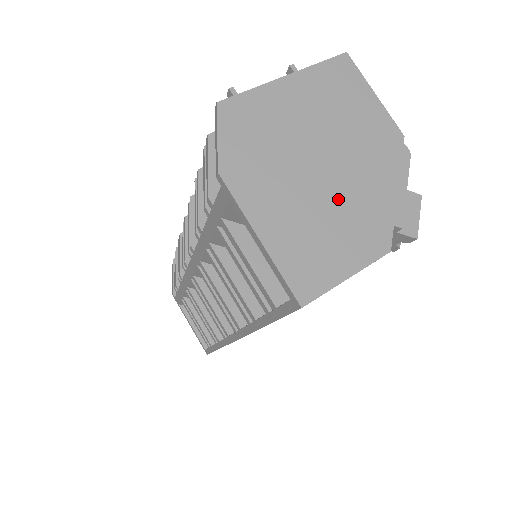
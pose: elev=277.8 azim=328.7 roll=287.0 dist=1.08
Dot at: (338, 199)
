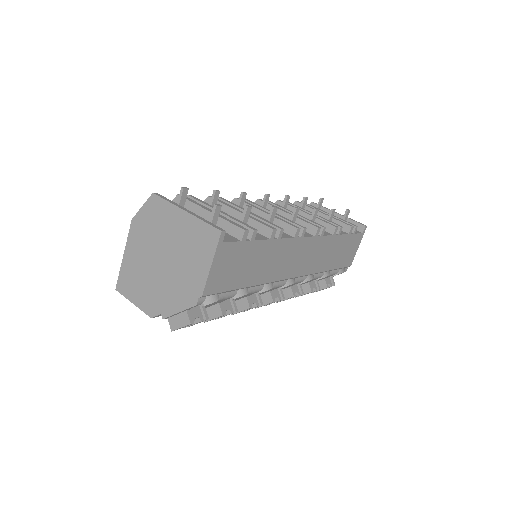
Dot at: (154, 279)
